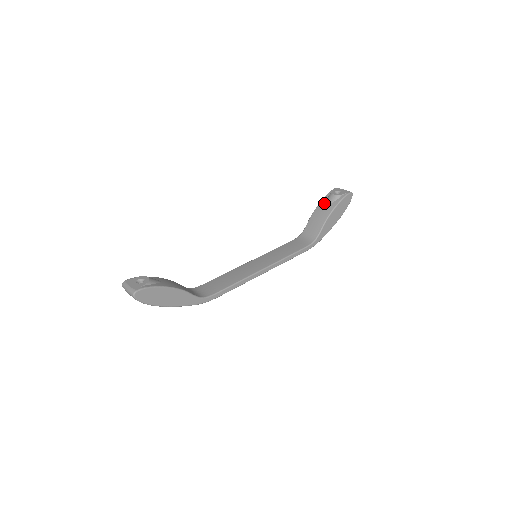
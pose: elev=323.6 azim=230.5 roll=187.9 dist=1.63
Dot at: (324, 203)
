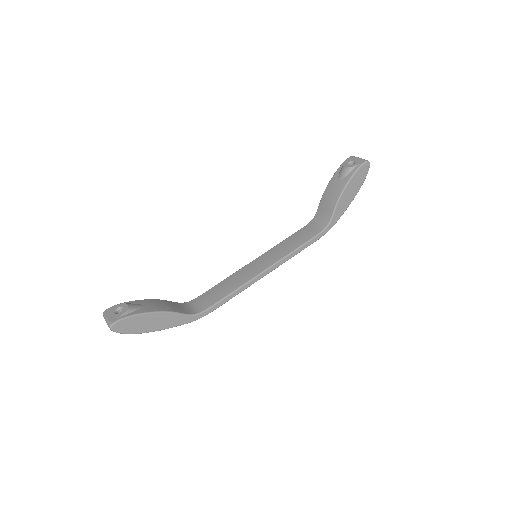
Dot at: (336, 178)
